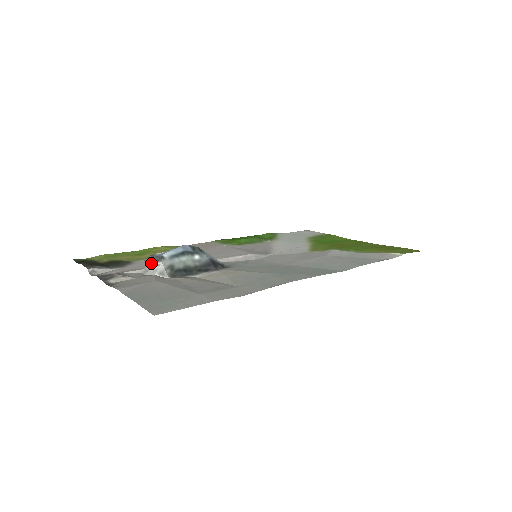
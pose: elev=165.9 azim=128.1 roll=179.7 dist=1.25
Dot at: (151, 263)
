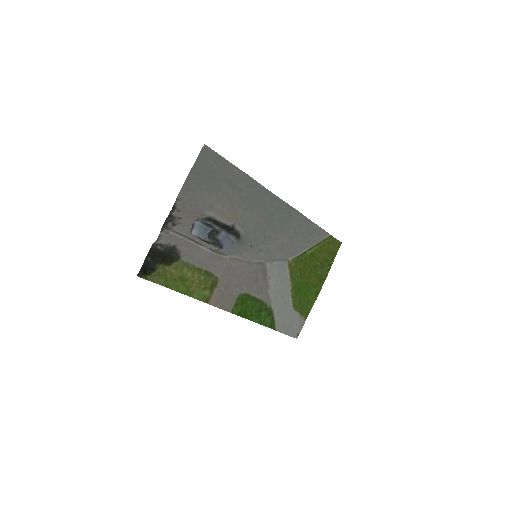
Dot at: (192, 225)
